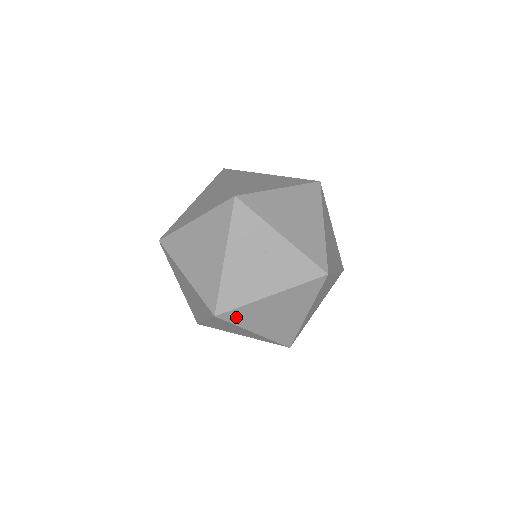
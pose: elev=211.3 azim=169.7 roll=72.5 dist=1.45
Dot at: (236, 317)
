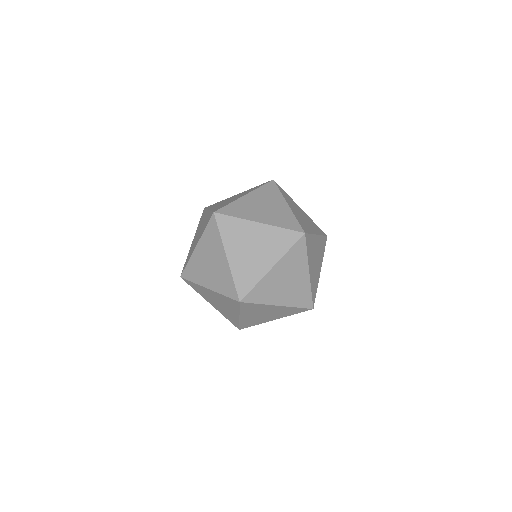
Dot at: (308, 244)
